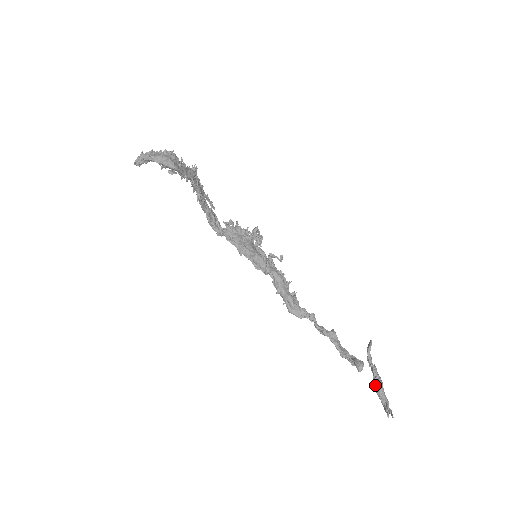
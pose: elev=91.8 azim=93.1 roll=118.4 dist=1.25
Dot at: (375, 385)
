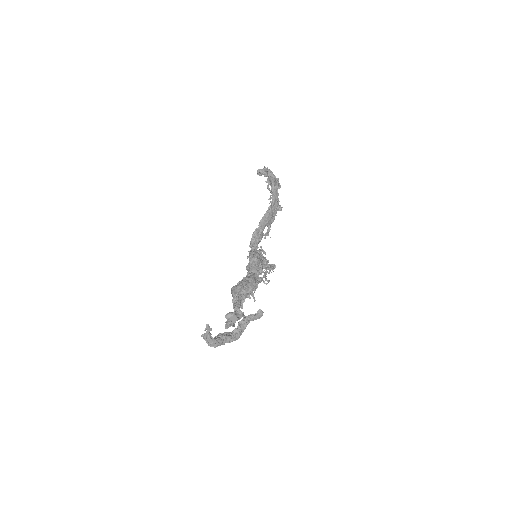
Dot at: (223, 333)
